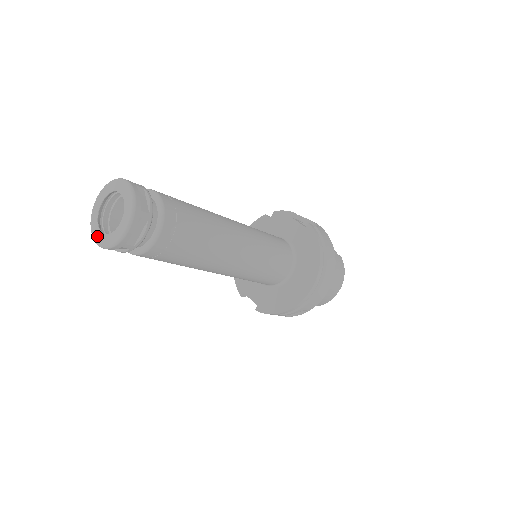
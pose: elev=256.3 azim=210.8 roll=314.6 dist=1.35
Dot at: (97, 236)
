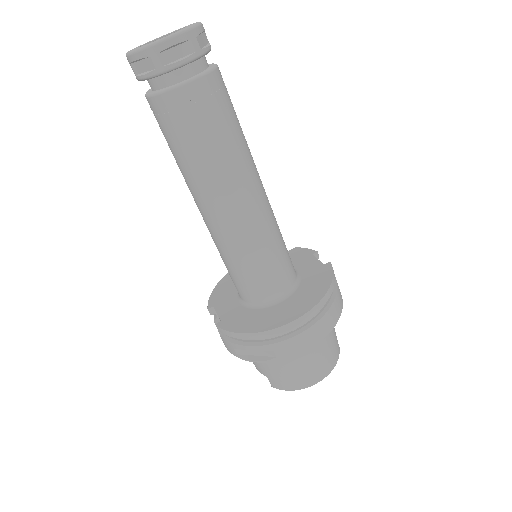
Dot at: (133, 49)
